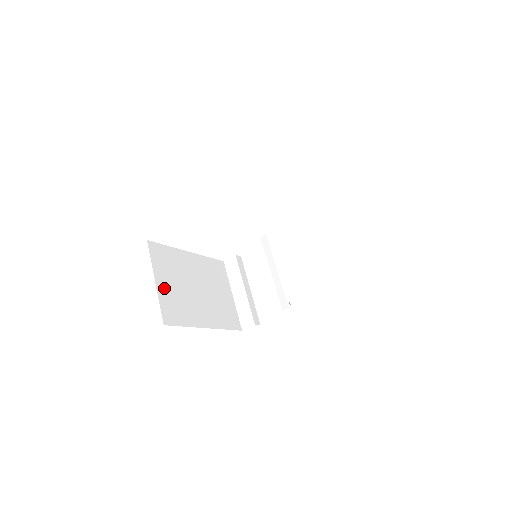
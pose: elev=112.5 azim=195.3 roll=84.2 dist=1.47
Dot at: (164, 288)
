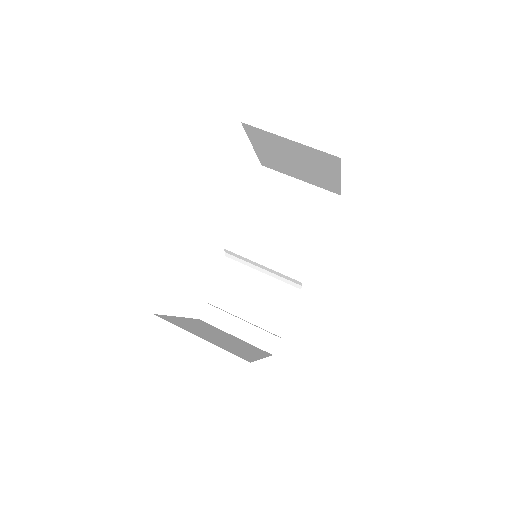
Dot at: (210, 341)
